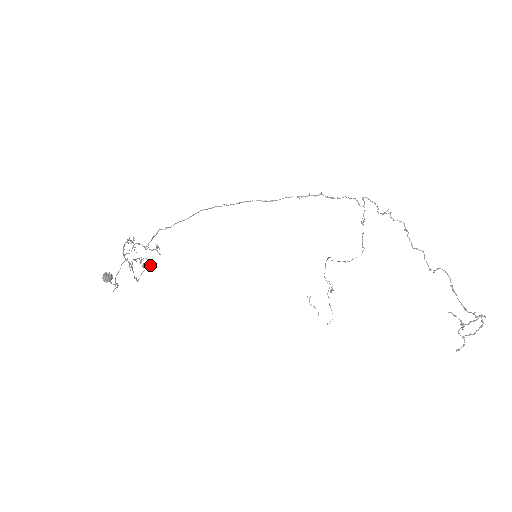
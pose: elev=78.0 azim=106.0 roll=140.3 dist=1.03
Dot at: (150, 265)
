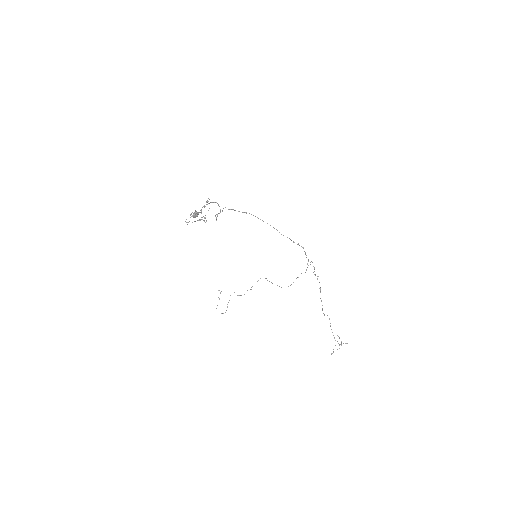
Dot at: occluded
